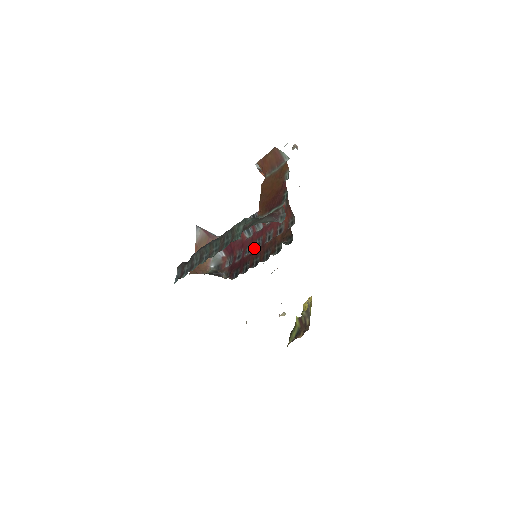
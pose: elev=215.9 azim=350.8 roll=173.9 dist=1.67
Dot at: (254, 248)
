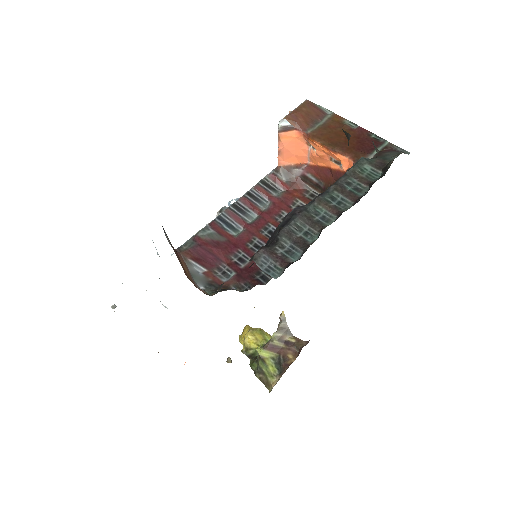
Dot at: (268, 239)
